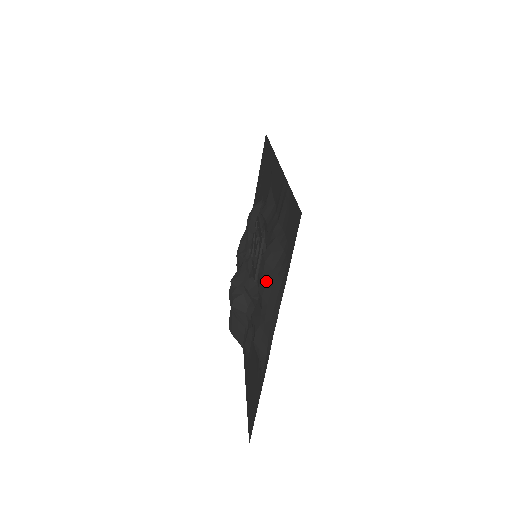
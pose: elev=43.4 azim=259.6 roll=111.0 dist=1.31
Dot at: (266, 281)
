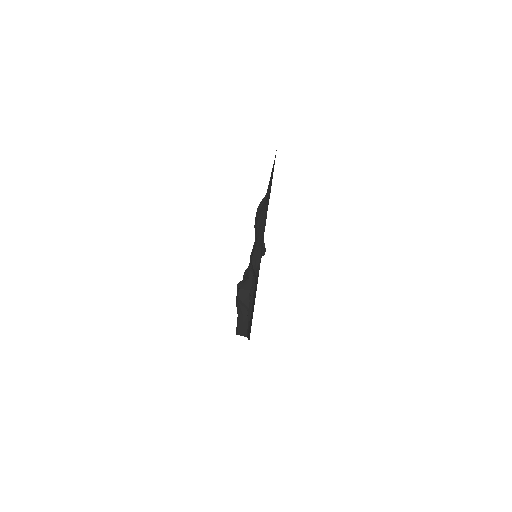
Dot at: (259, 214)
